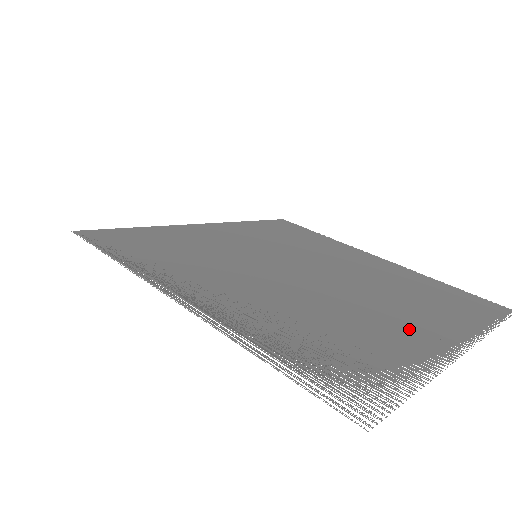
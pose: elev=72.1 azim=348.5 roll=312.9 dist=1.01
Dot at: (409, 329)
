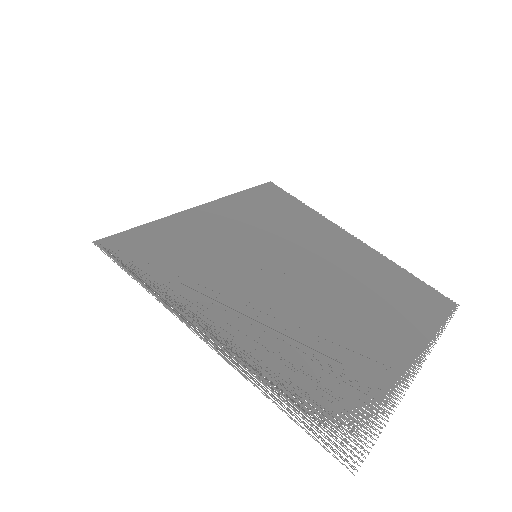
Dot at: occluded
